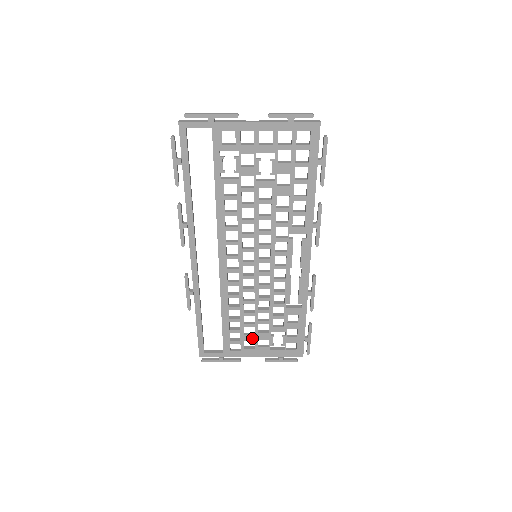
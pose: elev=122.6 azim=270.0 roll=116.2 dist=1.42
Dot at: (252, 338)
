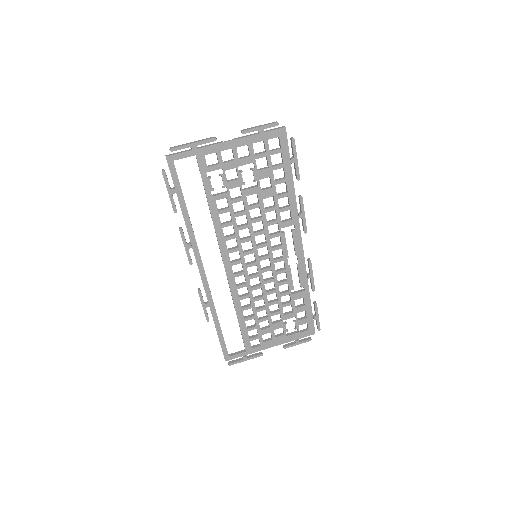
Dot at: (268, 330)
